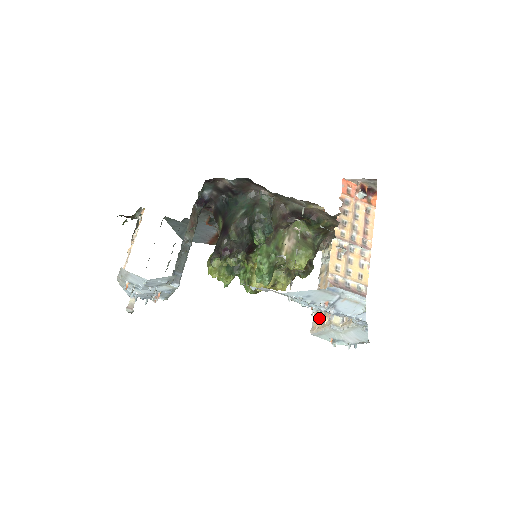
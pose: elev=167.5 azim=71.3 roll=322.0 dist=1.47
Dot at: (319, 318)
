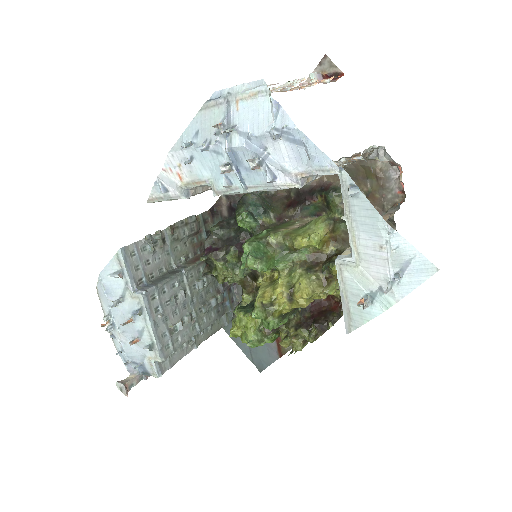
Dot at: occluded
